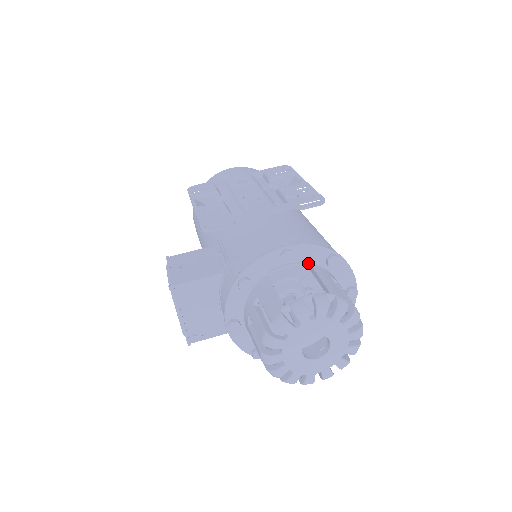
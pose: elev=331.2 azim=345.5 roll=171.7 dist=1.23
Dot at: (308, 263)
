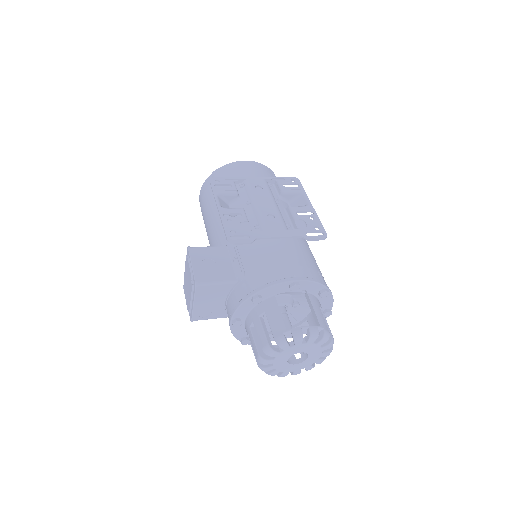
Dot at: (305, 291)
